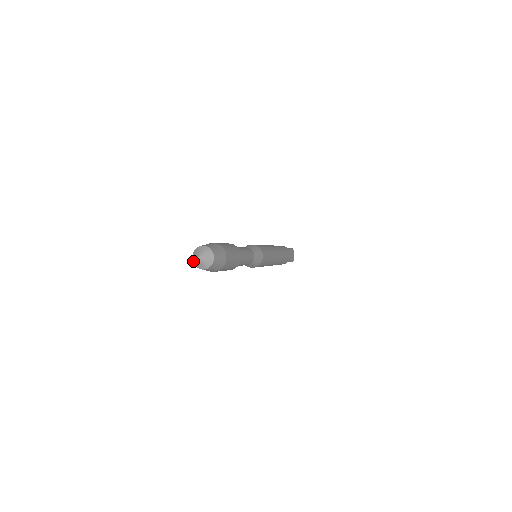
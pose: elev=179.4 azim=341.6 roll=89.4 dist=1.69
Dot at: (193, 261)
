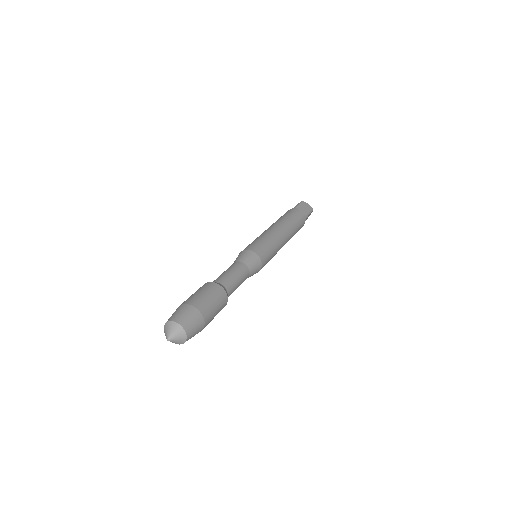
Dot at: (164, 329)
